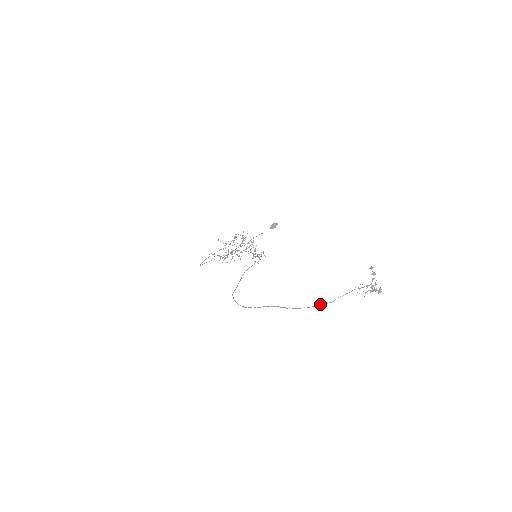
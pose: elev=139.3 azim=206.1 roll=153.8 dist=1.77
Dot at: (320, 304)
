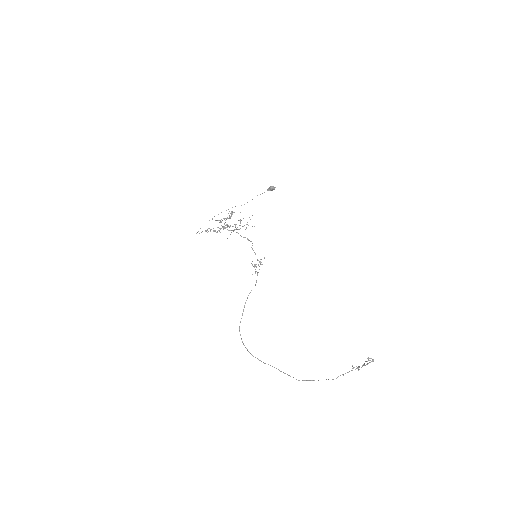
Dot at: occluded
